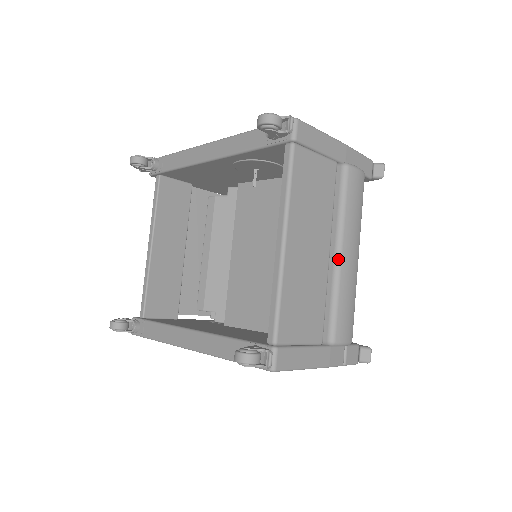
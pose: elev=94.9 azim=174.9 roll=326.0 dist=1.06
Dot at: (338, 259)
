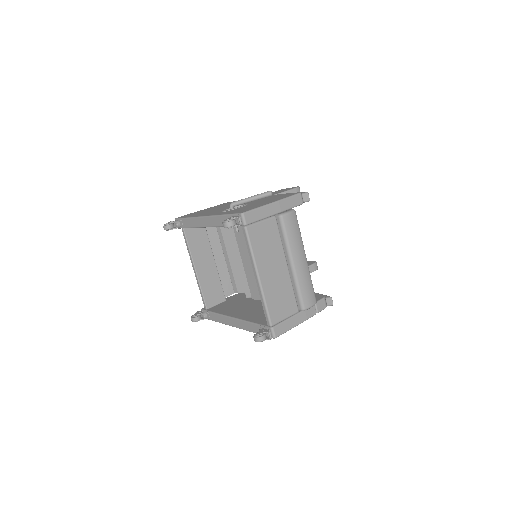
Dot at: (293, 268)
